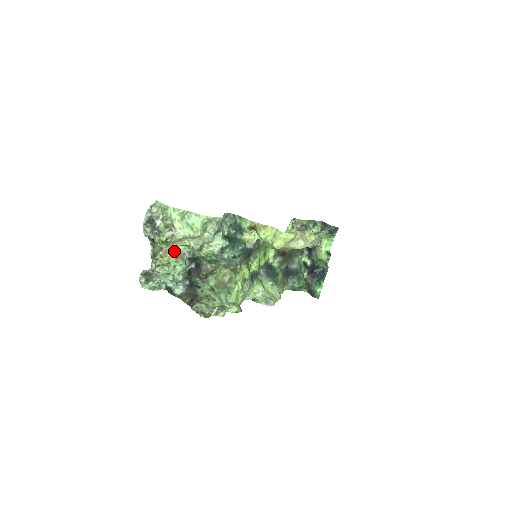
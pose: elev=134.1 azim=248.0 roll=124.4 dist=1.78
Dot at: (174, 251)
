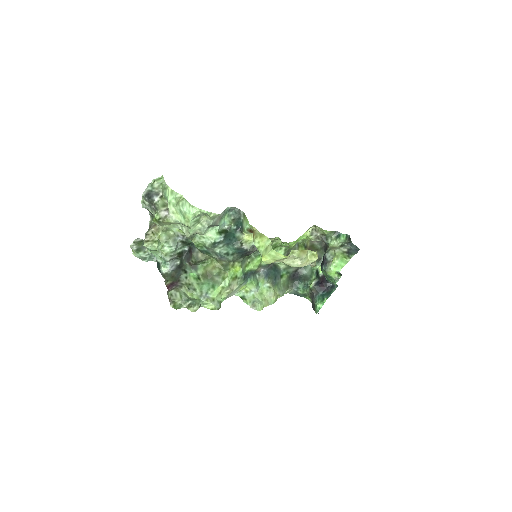
Dot at: (167, 231)
